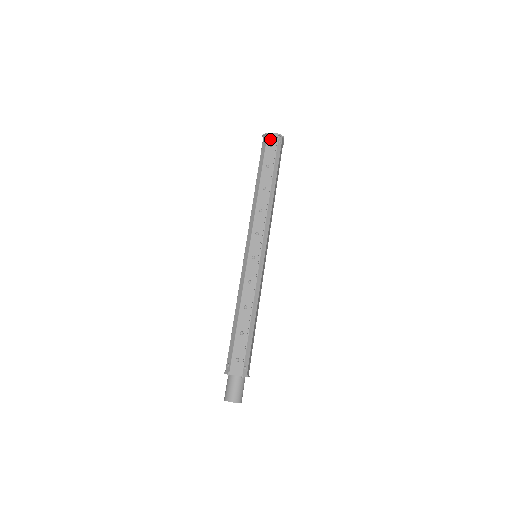
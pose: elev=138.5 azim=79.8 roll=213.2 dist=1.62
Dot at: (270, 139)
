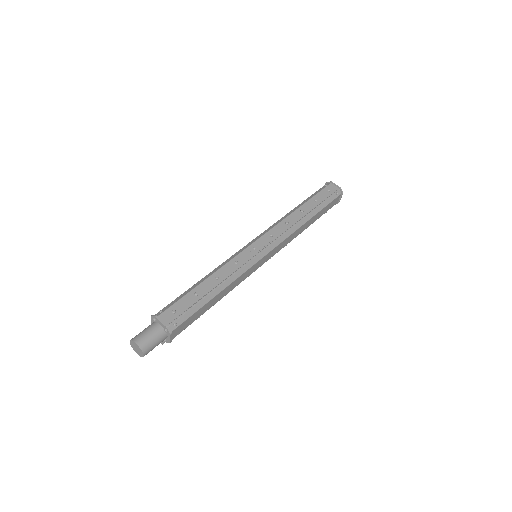
Dot at: (331, 186)
